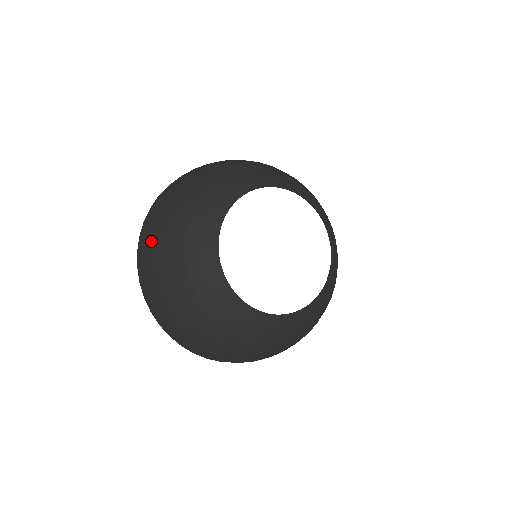
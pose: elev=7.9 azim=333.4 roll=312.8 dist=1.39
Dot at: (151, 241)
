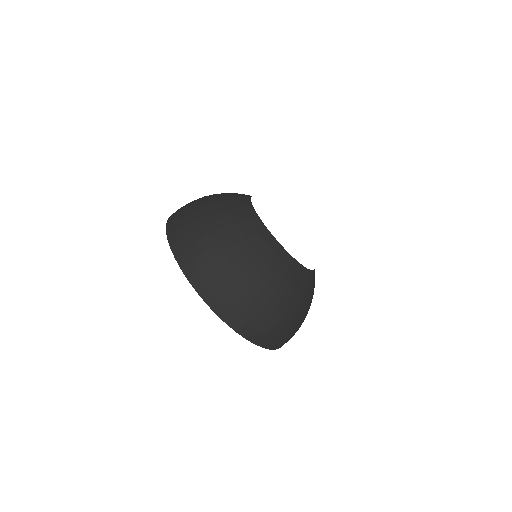
Dot at: occluded
